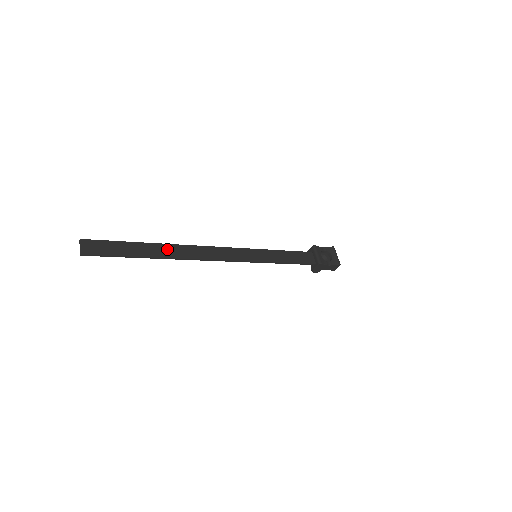
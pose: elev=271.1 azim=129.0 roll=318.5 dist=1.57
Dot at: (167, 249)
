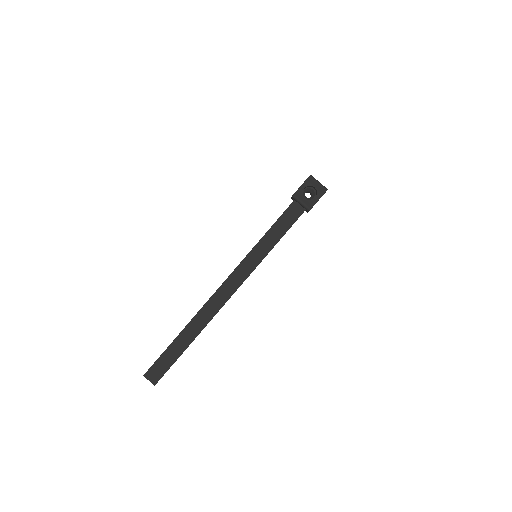
Dot at: (195, 324)
